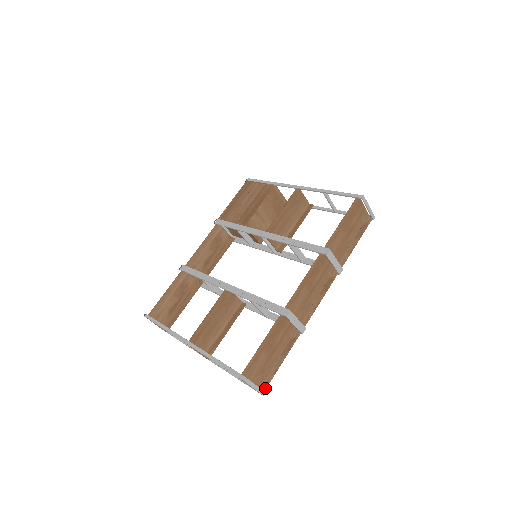
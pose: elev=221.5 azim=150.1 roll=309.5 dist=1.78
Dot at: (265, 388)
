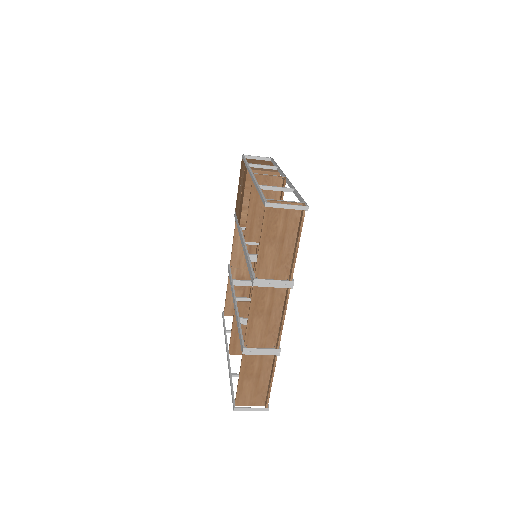
Dot at: (266, 405)
